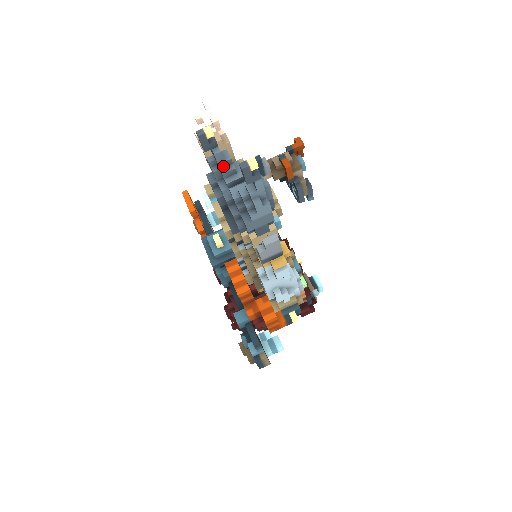
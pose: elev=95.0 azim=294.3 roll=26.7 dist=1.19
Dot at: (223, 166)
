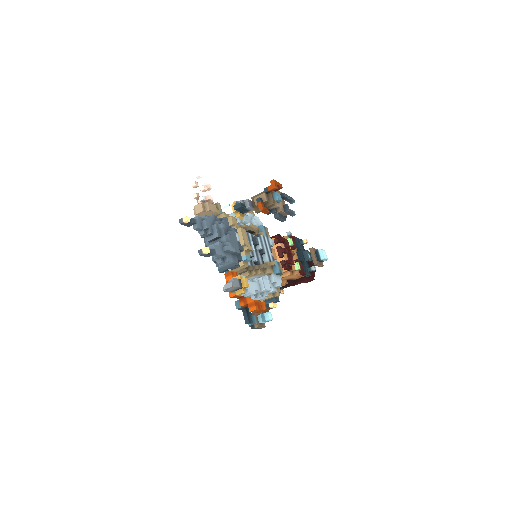
Dot at: (202, 233)
